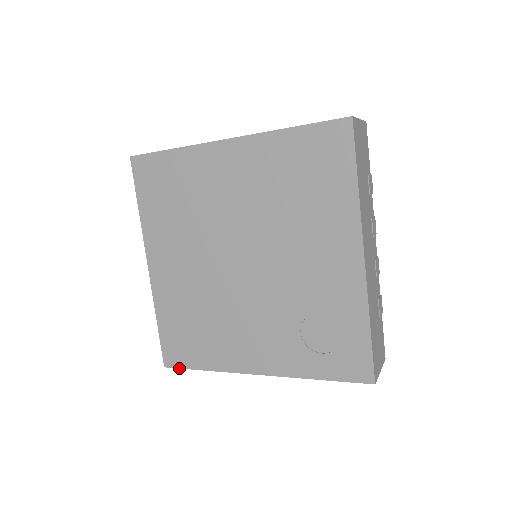
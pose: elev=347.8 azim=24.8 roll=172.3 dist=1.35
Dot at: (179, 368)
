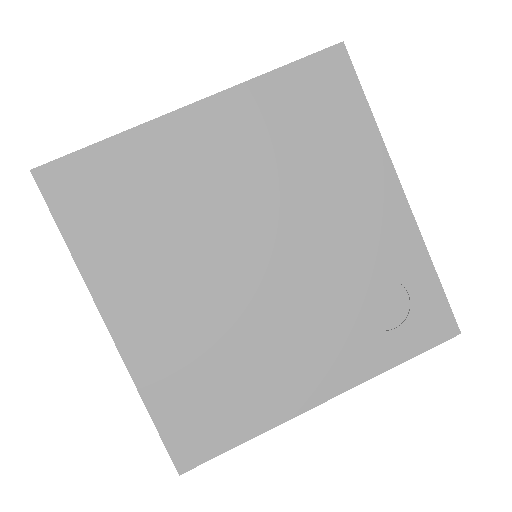
Dot at: occluded
